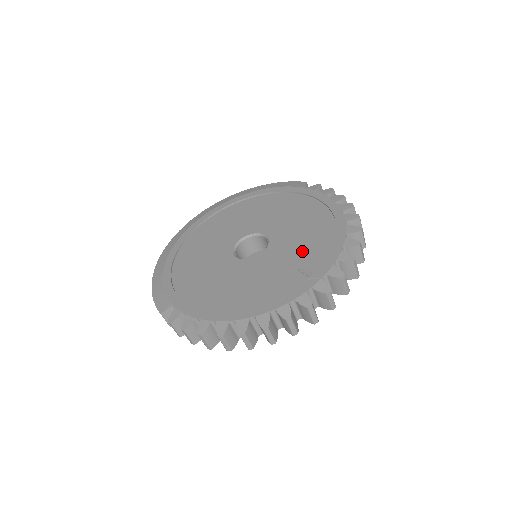
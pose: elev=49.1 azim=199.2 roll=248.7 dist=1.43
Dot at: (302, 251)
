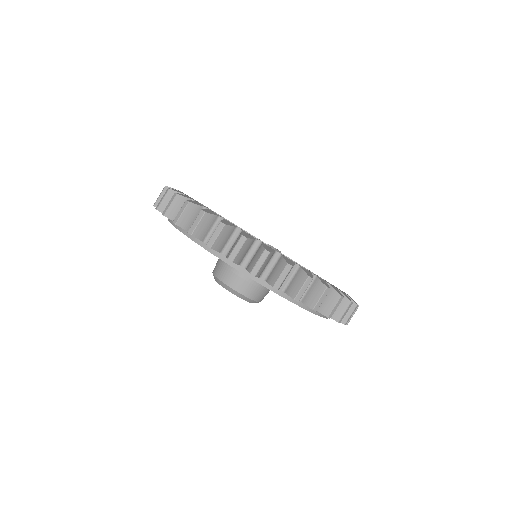
Dot at: occluded
